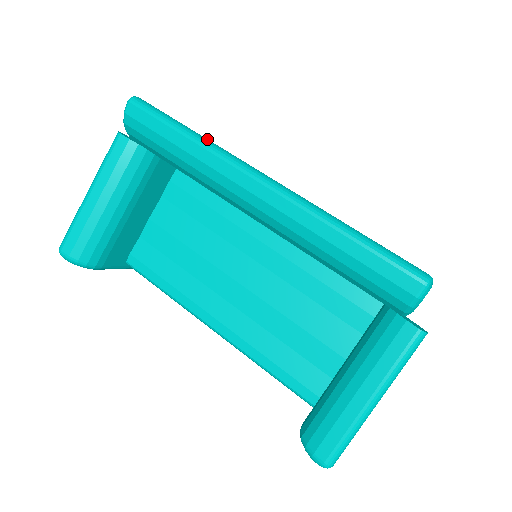
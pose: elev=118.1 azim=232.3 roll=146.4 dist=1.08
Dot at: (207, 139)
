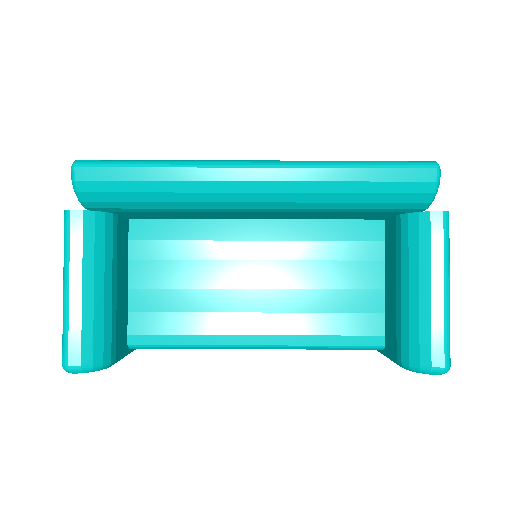
Dot at: (178, 160)
